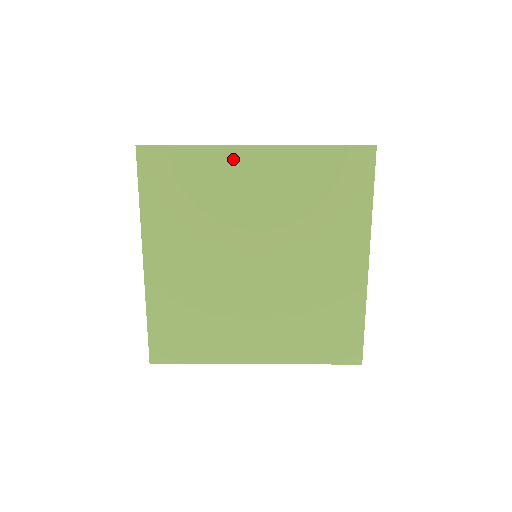
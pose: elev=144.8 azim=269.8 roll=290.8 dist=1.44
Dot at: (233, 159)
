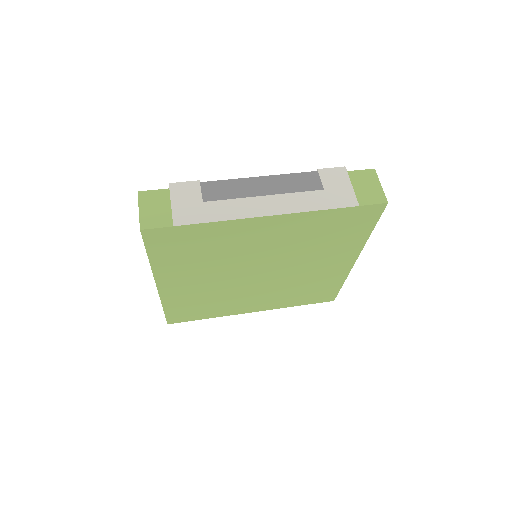
Dot at: (245, 226)
